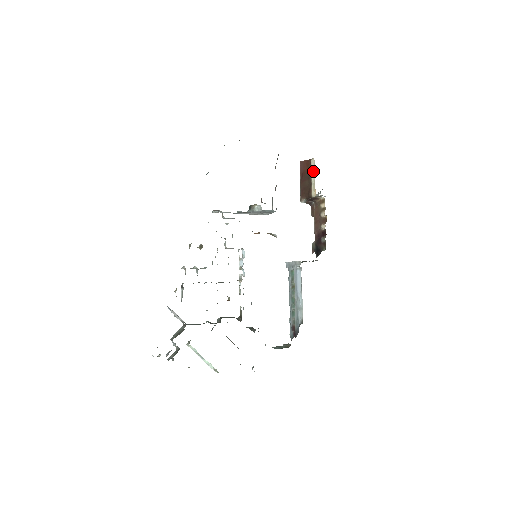
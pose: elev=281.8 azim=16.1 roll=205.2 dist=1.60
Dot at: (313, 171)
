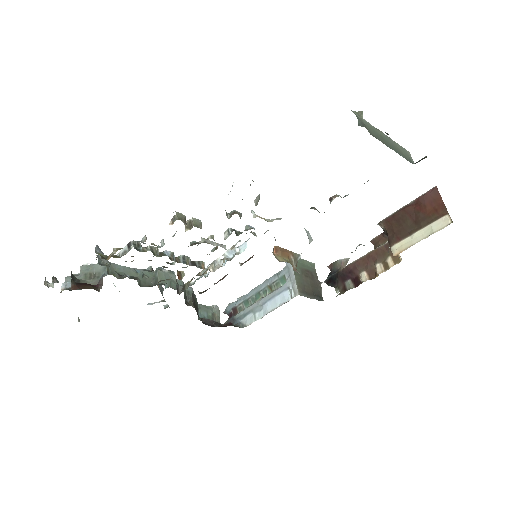
Dot at: (429, 231)
